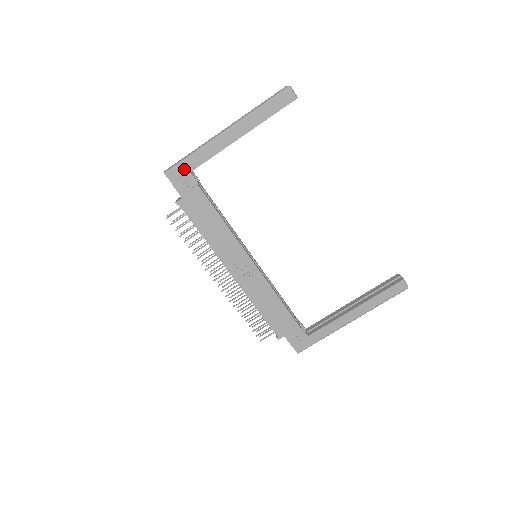
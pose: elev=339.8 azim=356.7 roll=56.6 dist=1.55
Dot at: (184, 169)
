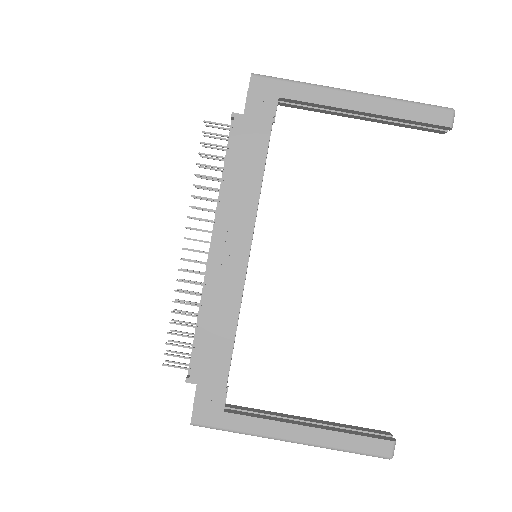
Dot at: (275, 88)
